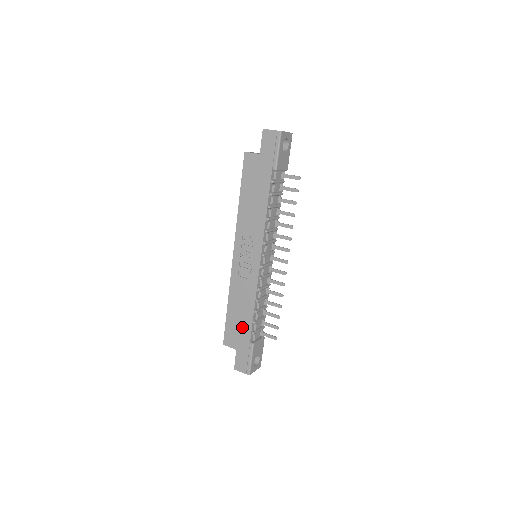
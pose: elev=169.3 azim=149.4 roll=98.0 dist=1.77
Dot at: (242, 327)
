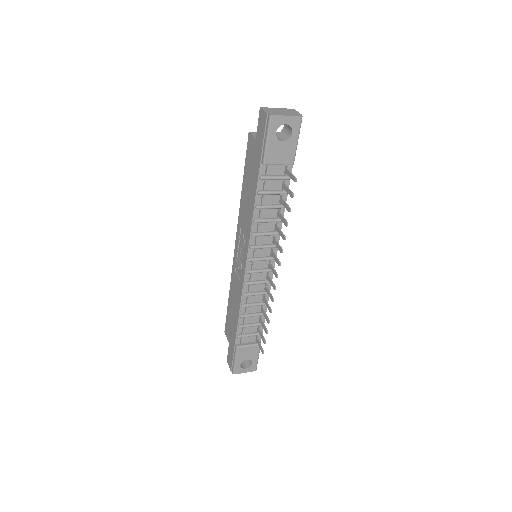
Dot at: (233, 325)
